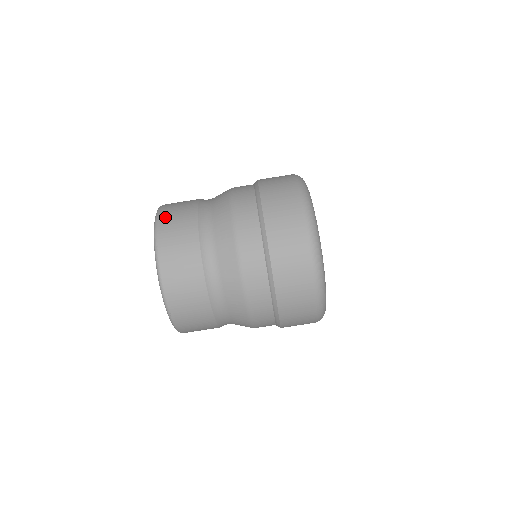
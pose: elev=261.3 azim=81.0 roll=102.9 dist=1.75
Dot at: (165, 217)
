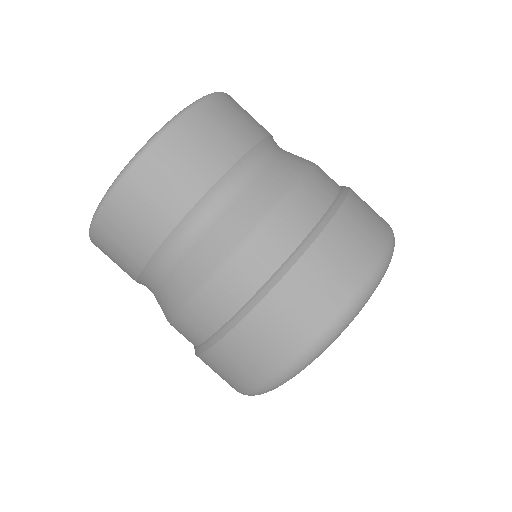
Dot at: (144, 173)
